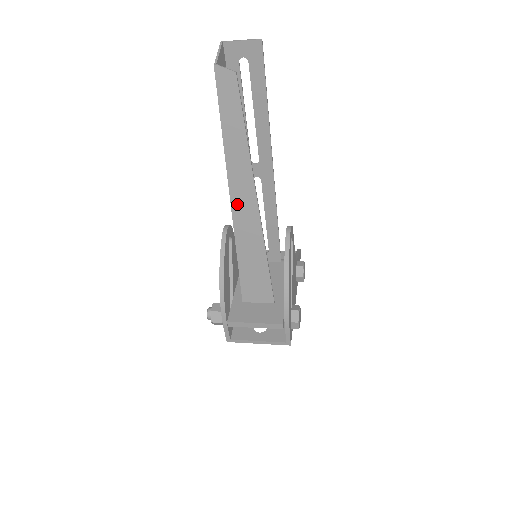
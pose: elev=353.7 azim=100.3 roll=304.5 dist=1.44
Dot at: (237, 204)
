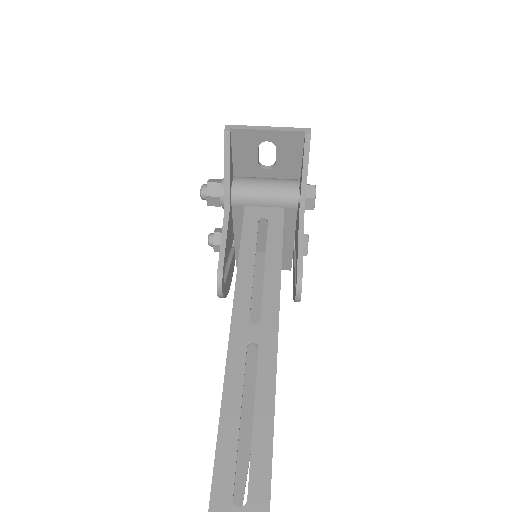
Dot at: occluded
